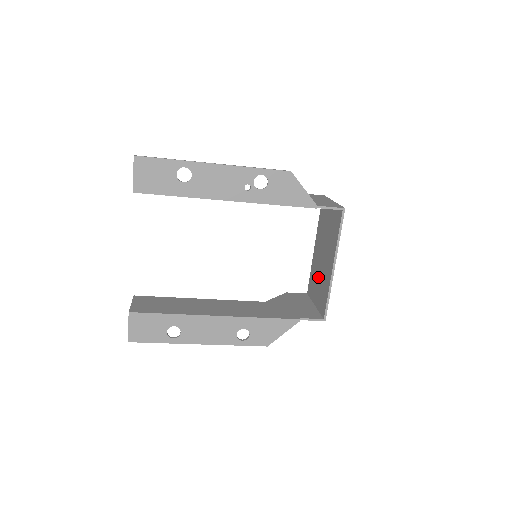
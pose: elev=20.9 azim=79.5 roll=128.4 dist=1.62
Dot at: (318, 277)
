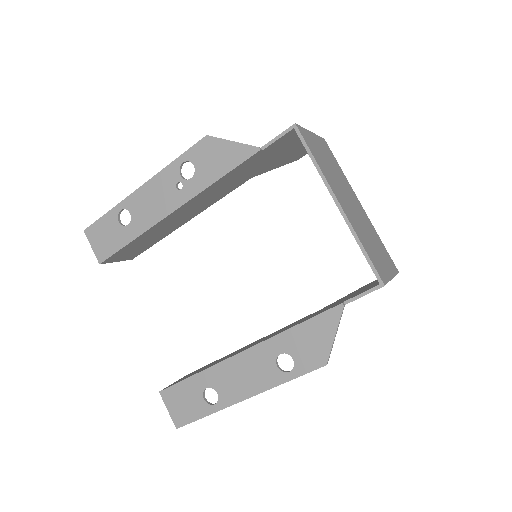
Dot at: occluded
